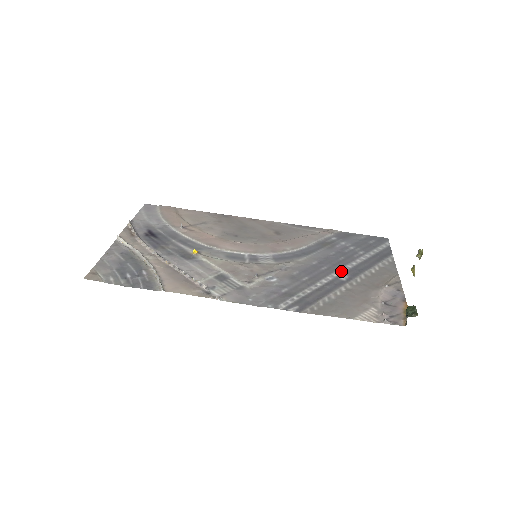
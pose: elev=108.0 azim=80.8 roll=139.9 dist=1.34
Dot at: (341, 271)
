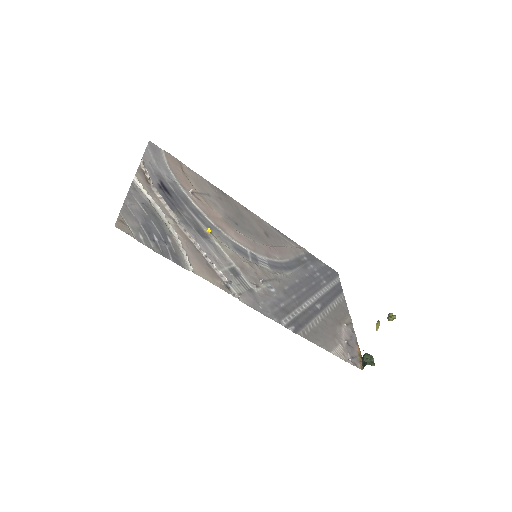
Dot at: (316, 297)
